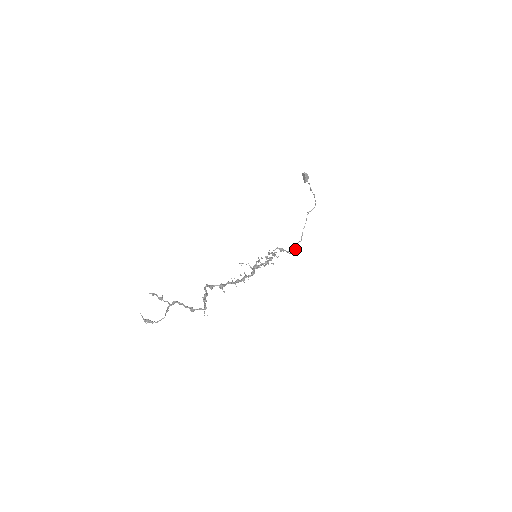
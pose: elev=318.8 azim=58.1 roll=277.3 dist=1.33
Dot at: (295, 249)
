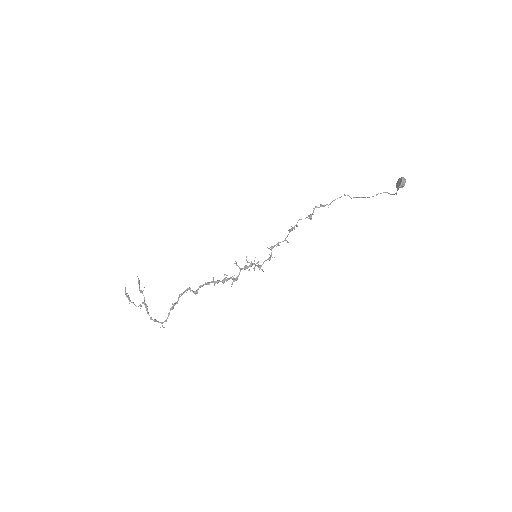
Dot at: occluded
